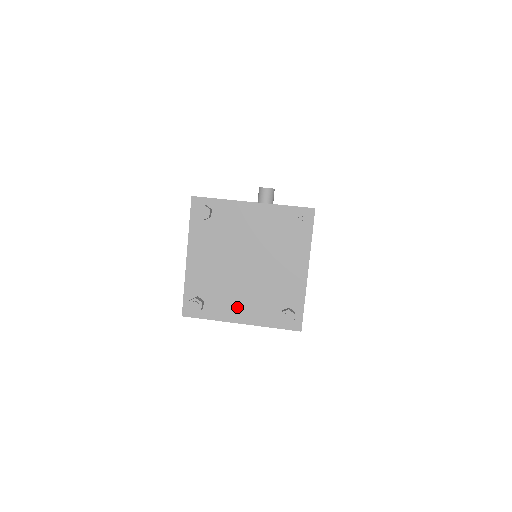
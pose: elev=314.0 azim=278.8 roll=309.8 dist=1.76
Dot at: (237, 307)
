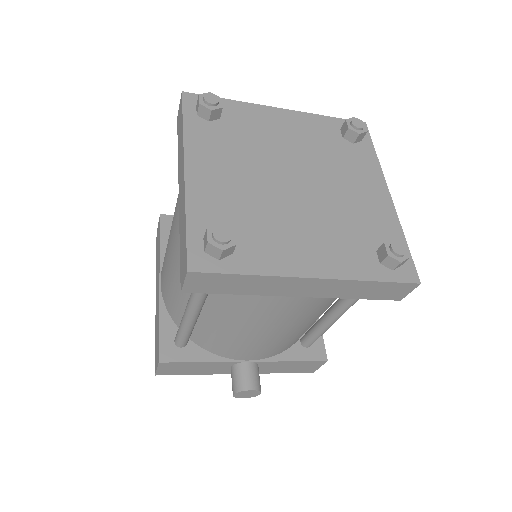
Dot at: (298, 248)
